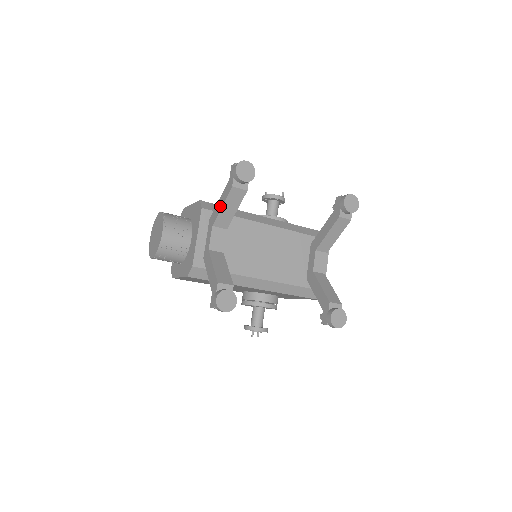
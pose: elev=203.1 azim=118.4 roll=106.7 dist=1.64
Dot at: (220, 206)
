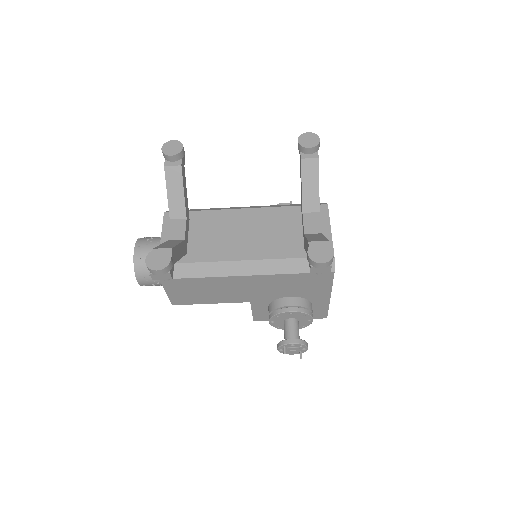
Dot at: (168, 195)
